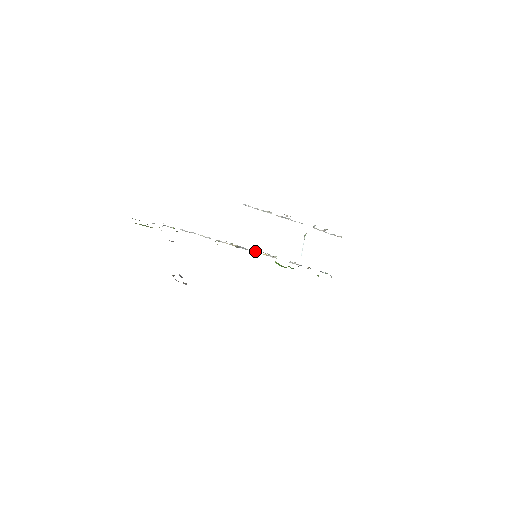
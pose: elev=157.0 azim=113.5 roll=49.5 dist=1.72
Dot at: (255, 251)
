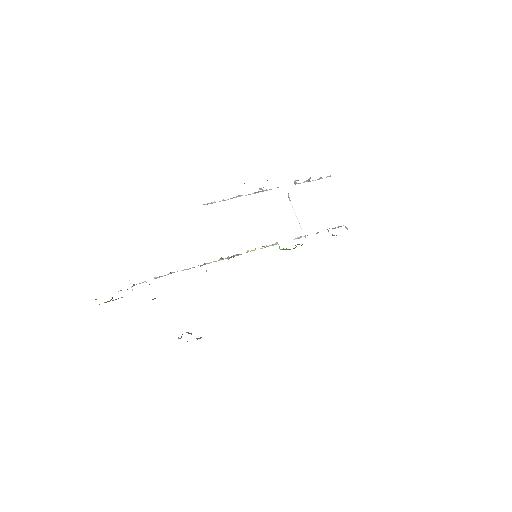
Dot at: occluded
